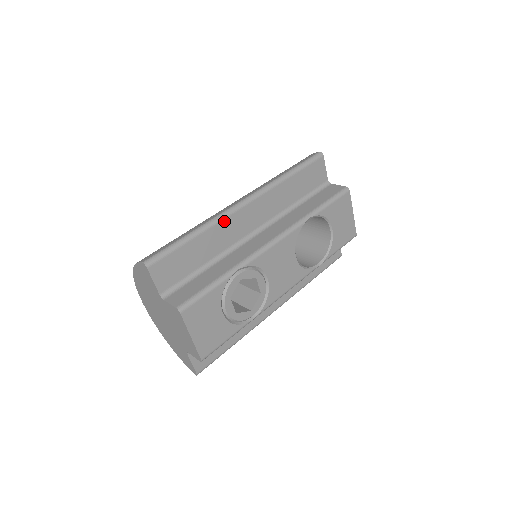
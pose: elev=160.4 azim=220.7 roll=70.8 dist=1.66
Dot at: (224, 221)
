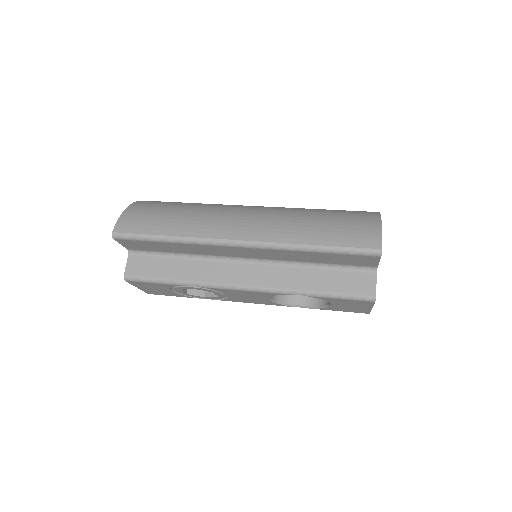
Dot at: (207, 245)
